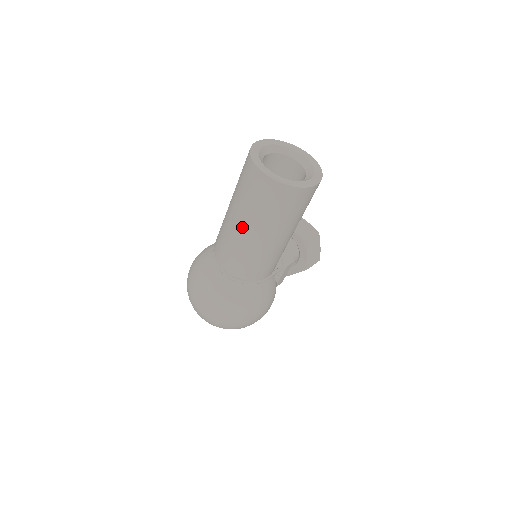
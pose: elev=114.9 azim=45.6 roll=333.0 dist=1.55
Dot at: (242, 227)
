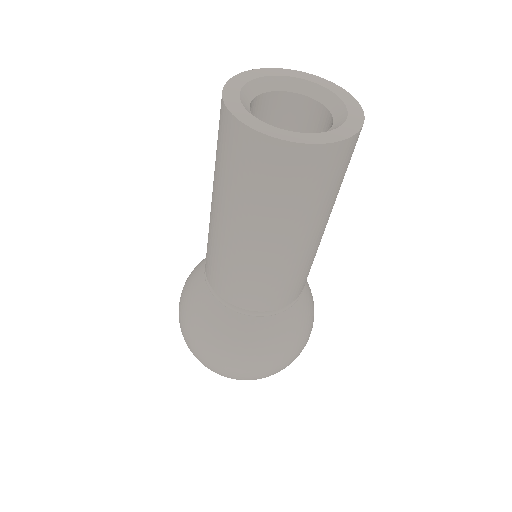
Dot at: (271, 244)
